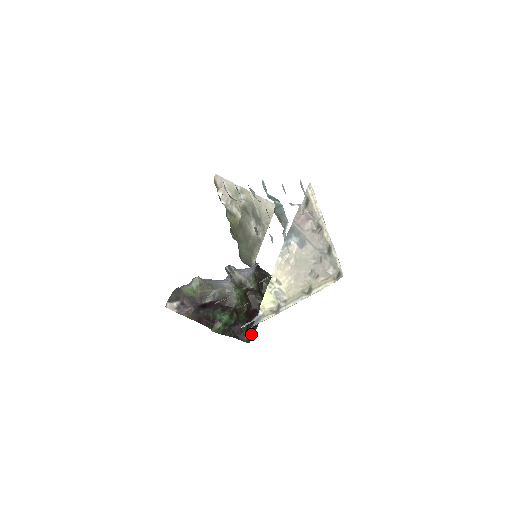
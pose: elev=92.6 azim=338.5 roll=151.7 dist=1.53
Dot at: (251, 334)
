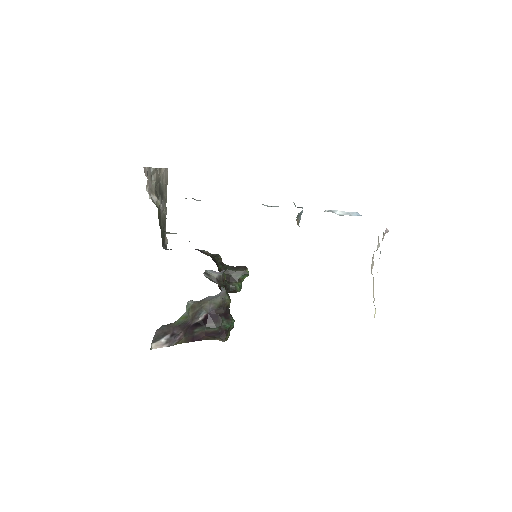
Dot at: occluded
